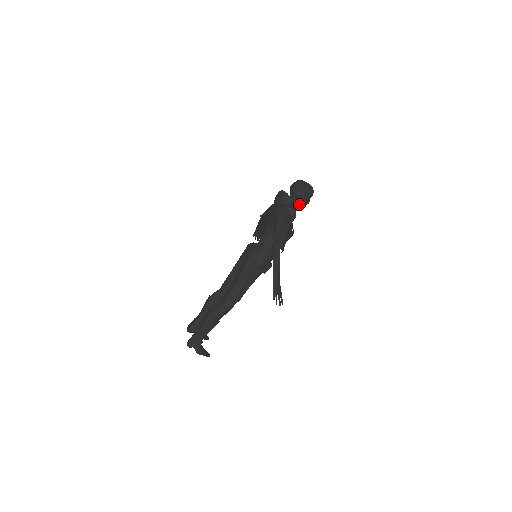
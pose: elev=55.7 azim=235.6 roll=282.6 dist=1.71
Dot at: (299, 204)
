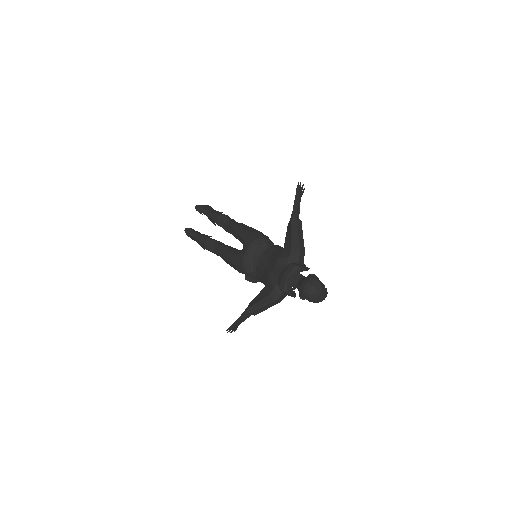
Dot at: occluded
